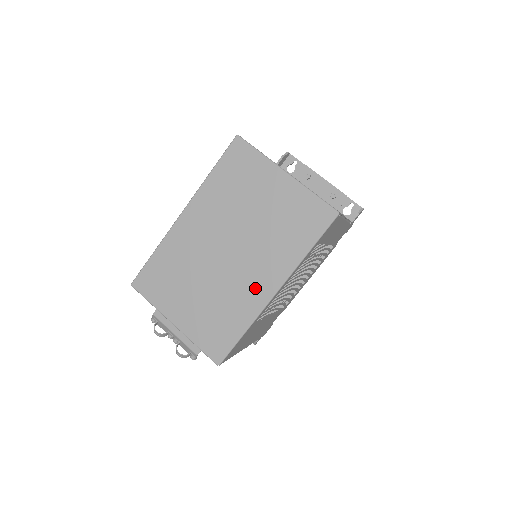
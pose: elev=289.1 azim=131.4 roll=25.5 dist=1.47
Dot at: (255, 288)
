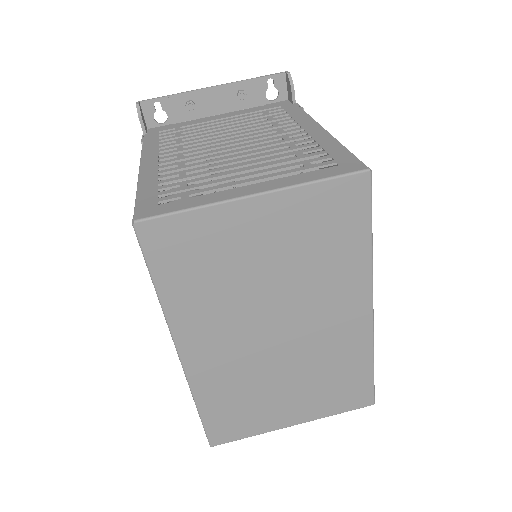
Dot at: (345, 327)
